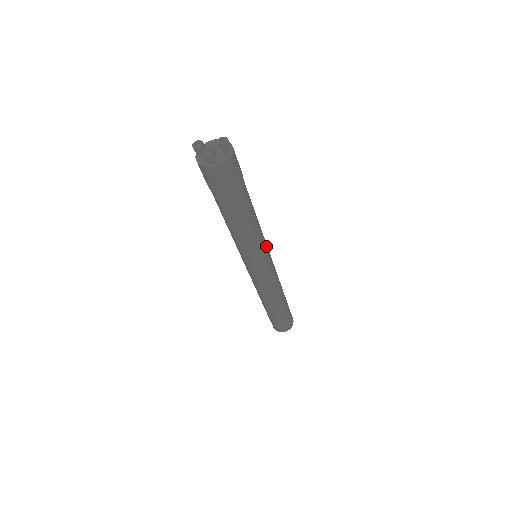
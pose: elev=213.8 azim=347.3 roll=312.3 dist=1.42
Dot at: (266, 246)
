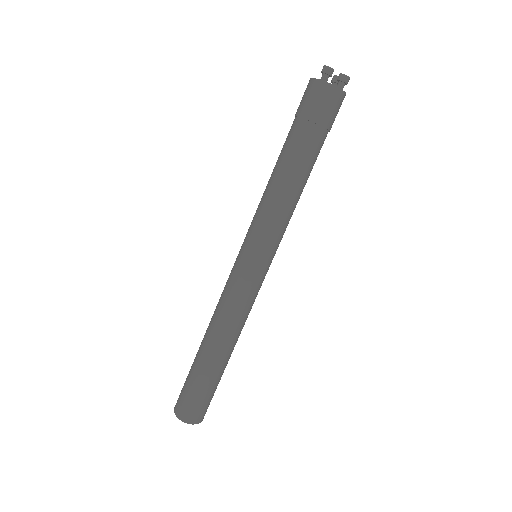
Dot at: occluded
